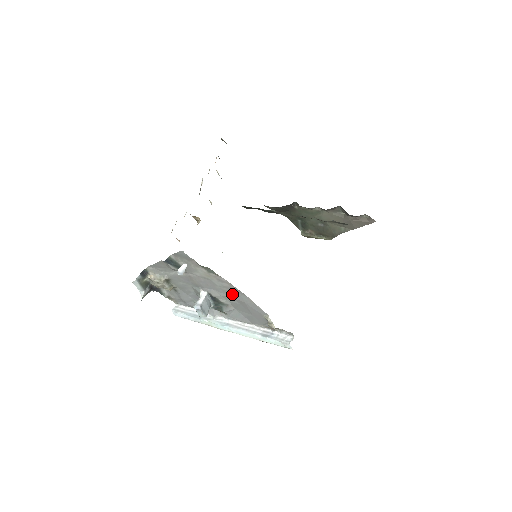
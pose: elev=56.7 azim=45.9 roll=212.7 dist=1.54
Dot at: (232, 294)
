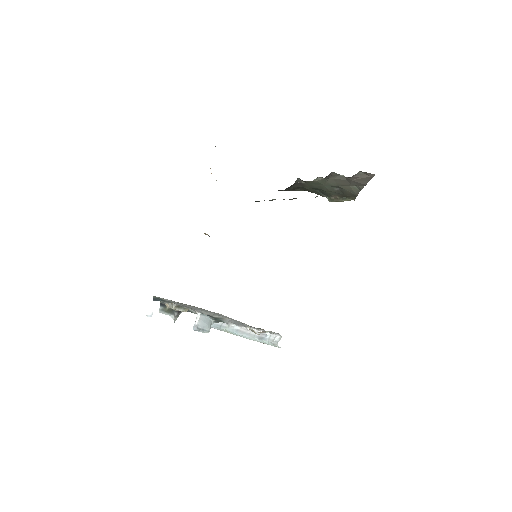
Dot at: (213, 312)
